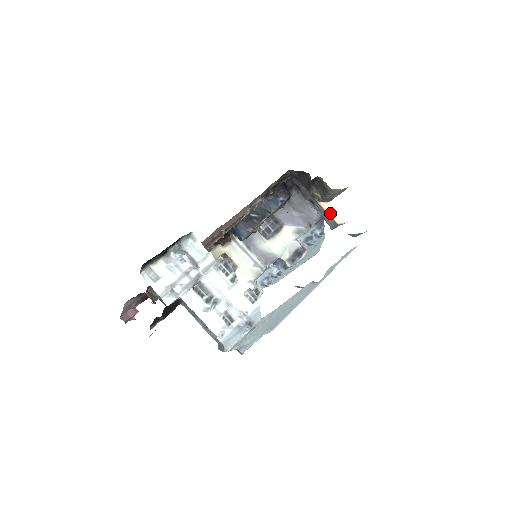
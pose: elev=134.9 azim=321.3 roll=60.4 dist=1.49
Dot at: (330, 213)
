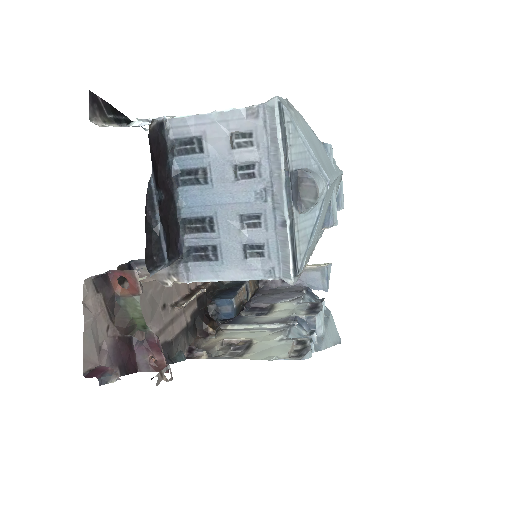
Dot at: (308, 266)
